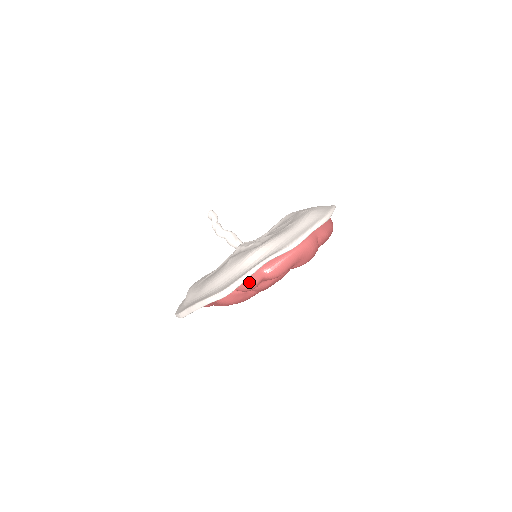
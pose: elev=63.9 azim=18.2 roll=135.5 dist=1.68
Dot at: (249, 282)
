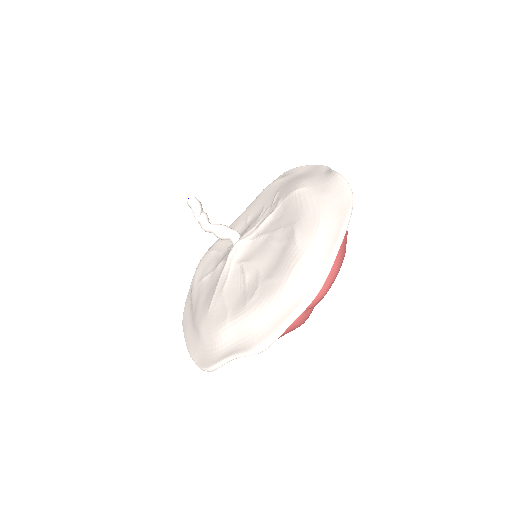
Dot at: occluded
